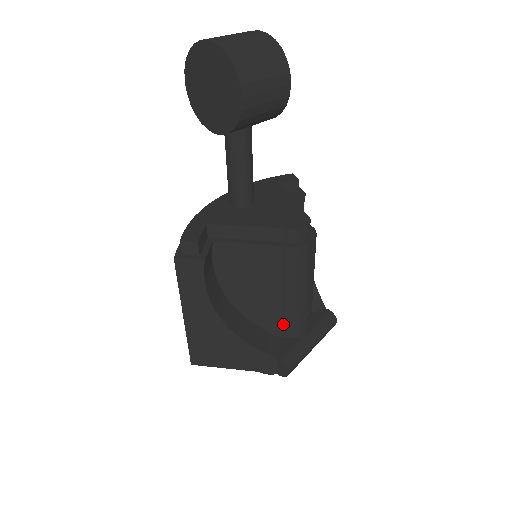
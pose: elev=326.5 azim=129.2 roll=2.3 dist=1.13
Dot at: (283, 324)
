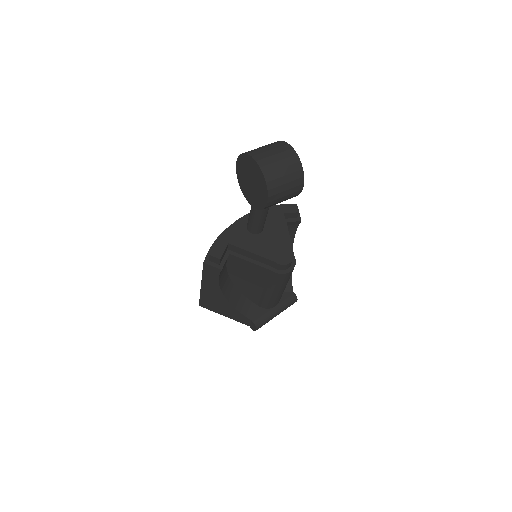
Dot at: (261, 301)
